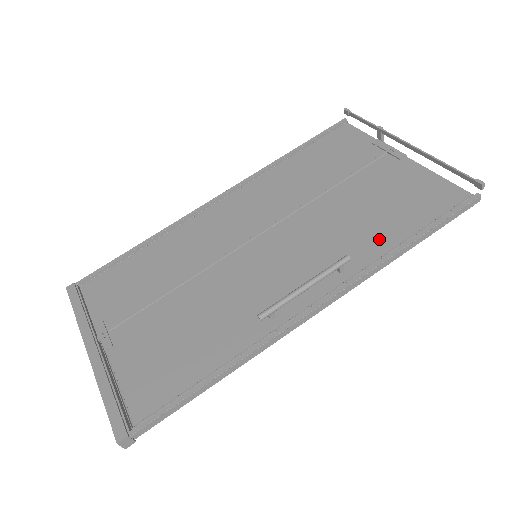
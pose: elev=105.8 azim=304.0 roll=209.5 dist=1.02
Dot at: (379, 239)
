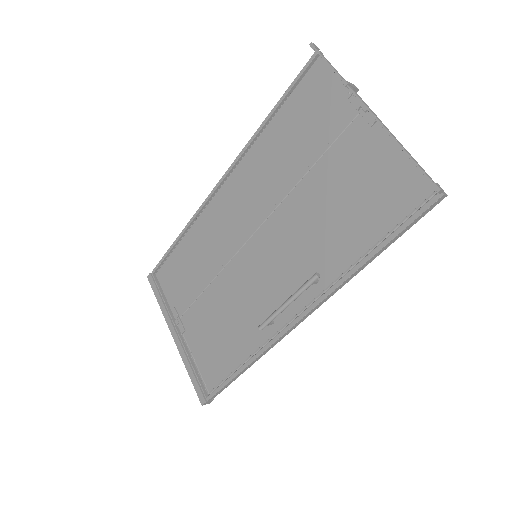
Dot at: (347, 247)
